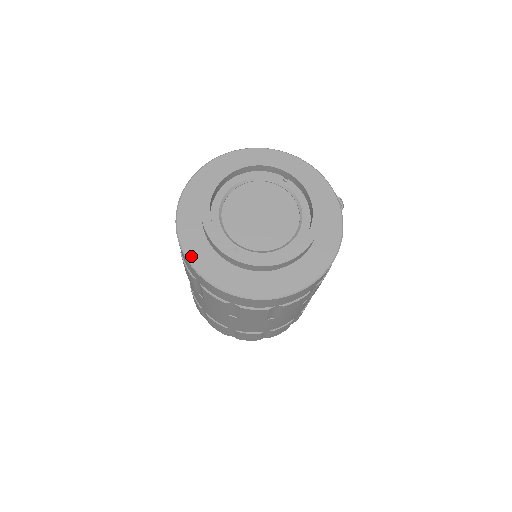
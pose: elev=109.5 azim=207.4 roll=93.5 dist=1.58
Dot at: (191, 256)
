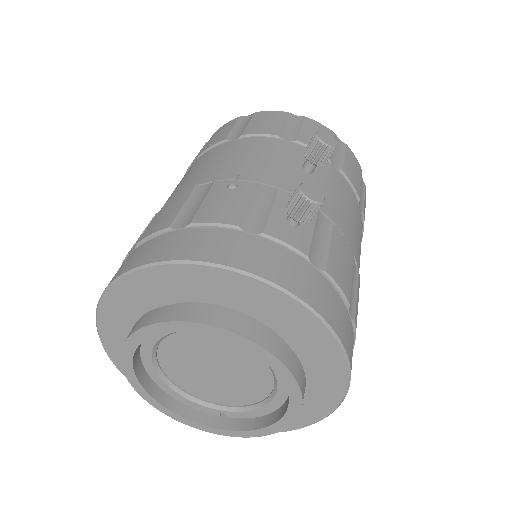
Dot at: occluded
